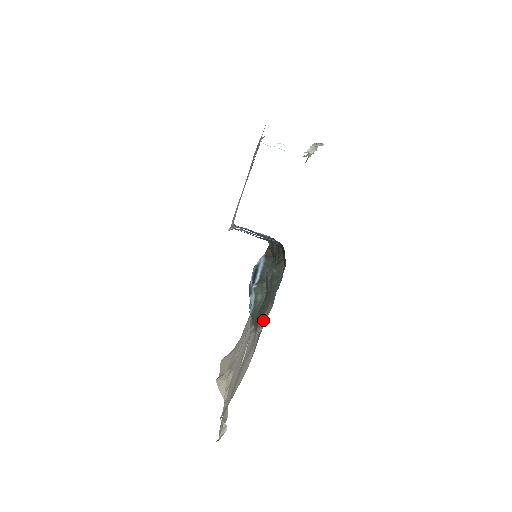
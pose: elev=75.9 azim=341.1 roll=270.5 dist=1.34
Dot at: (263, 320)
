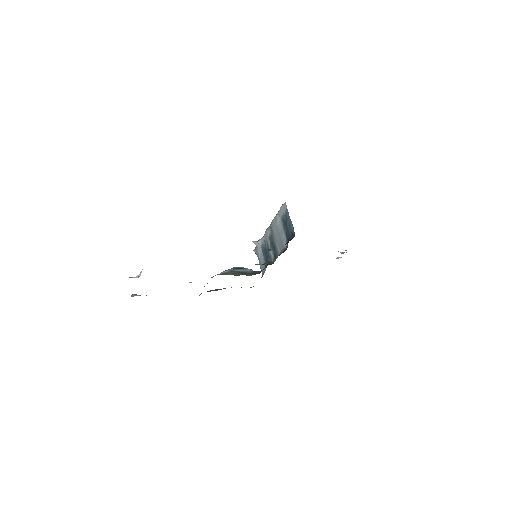
Dot at: occluded
